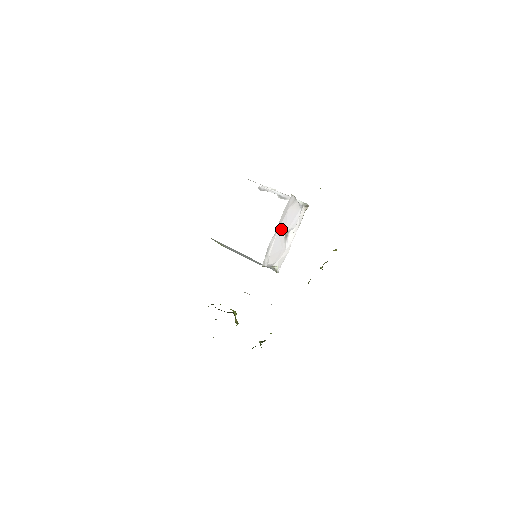
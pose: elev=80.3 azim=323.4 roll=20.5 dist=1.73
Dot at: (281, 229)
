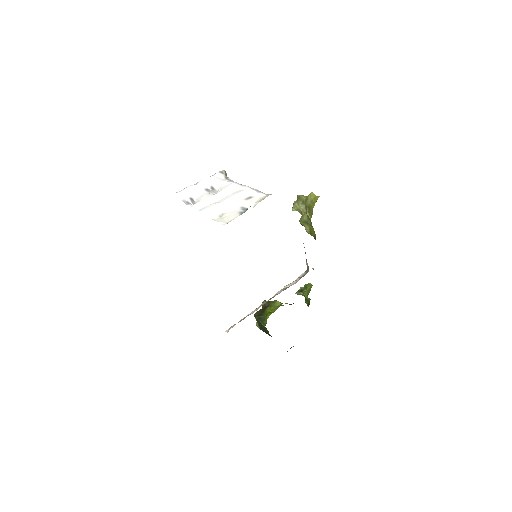
Dot at: occluded
